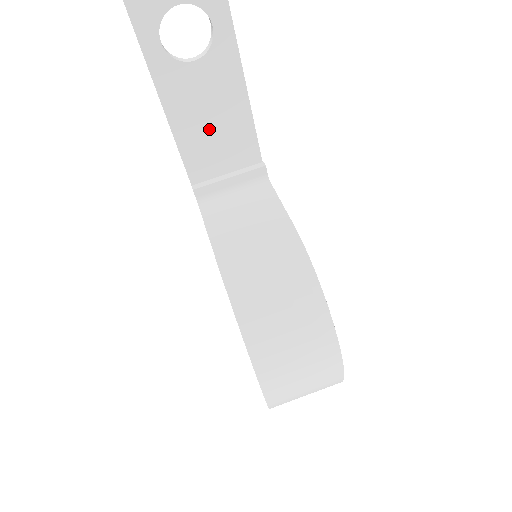
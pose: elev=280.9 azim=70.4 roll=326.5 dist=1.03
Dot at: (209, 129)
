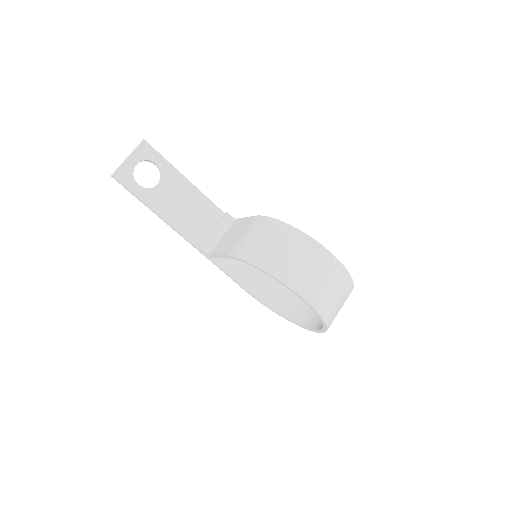
Dot at: (187, 213)
